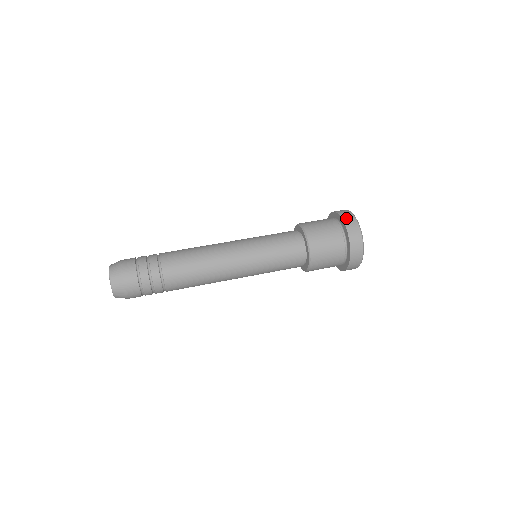
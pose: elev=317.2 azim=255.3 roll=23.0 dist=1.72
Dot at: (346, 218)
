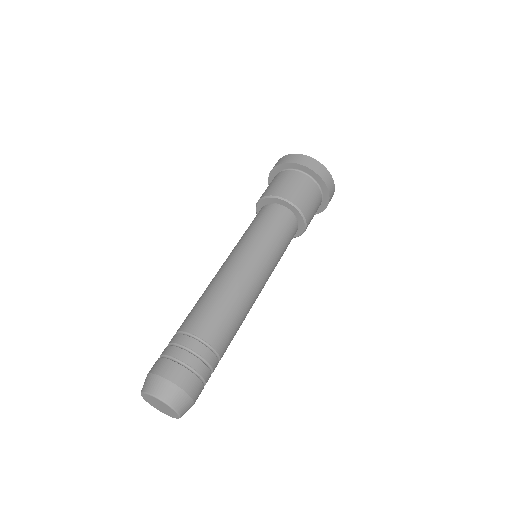
Dot at: (310, 165)
